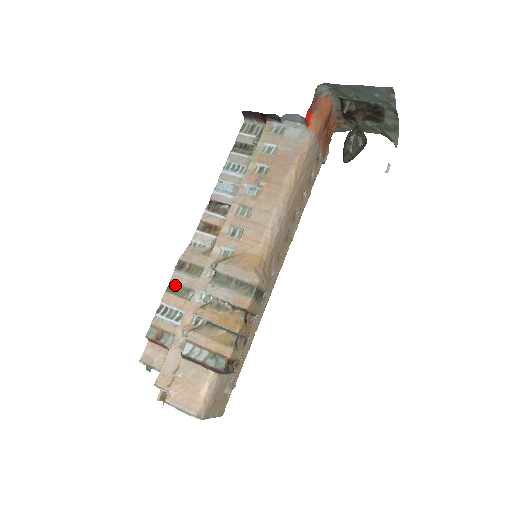
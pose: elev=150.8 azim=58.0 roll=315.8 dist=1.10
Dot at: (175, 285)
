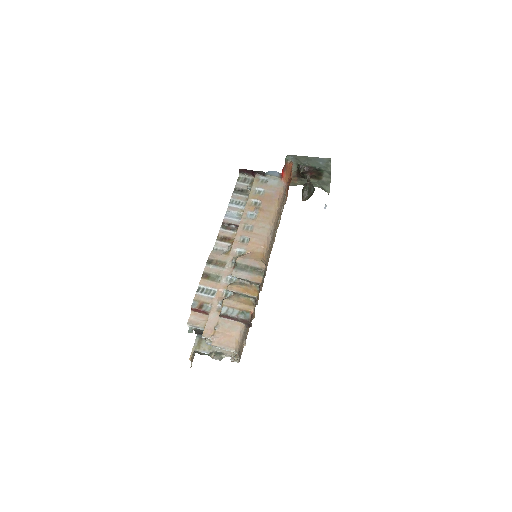
Dot at: (207, 274)
